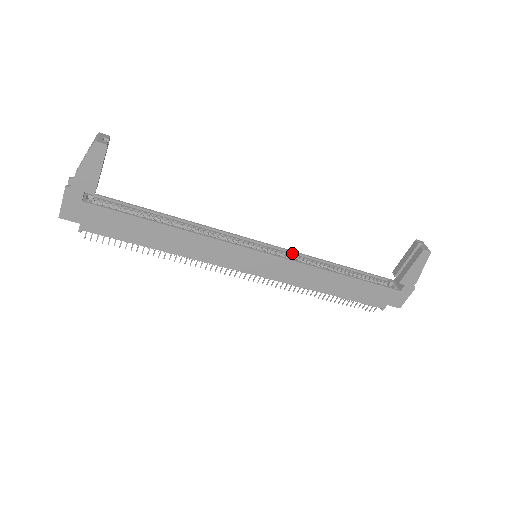
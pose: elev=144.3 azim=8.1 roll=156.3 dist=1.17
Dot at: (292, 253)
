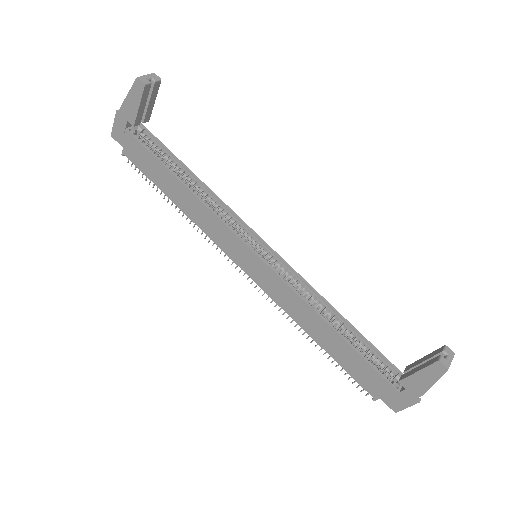
Dot at: (296, 275)
